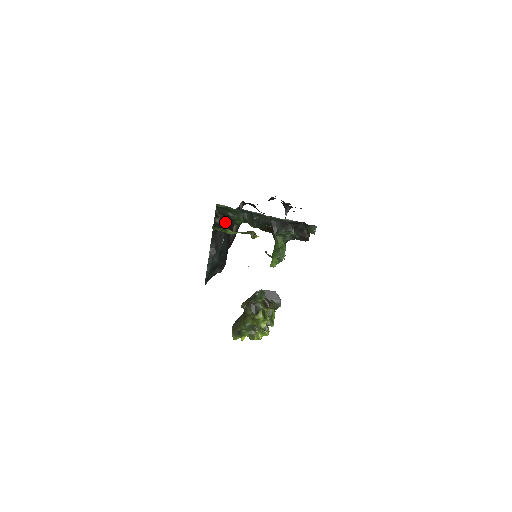
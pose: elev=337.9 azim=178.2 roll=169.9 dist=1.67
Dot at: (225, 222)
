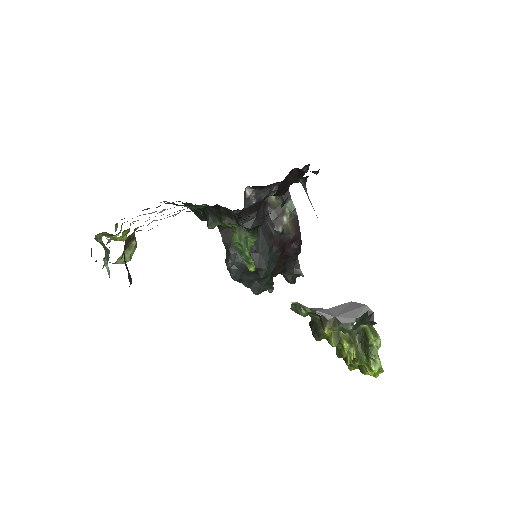
Dot at: occluded
